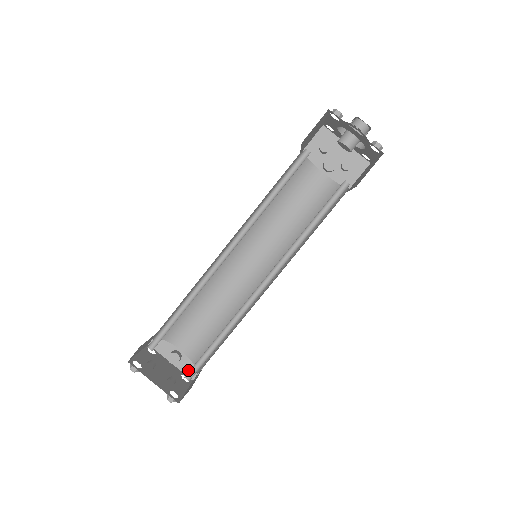
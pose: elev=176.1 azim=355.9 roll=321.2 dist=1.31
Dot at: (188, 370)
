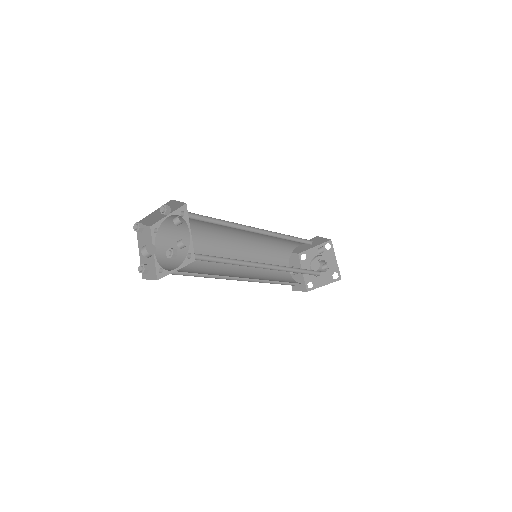
Dot at: occluded
